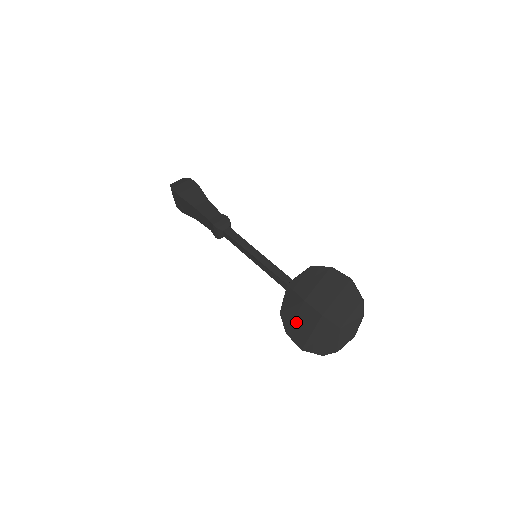
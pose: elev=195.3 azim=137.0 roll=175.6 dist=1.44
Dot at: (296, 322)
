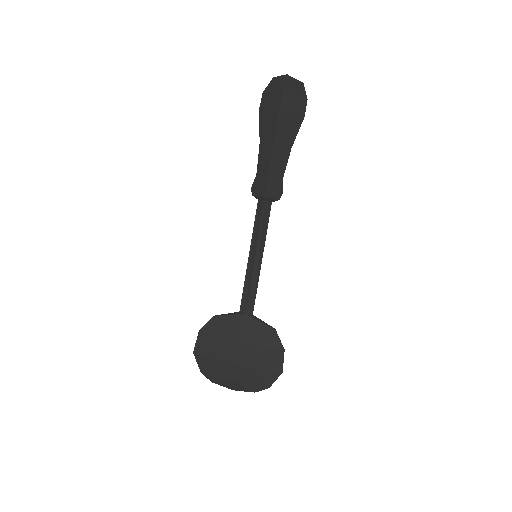
Dot at: (215, 339)
